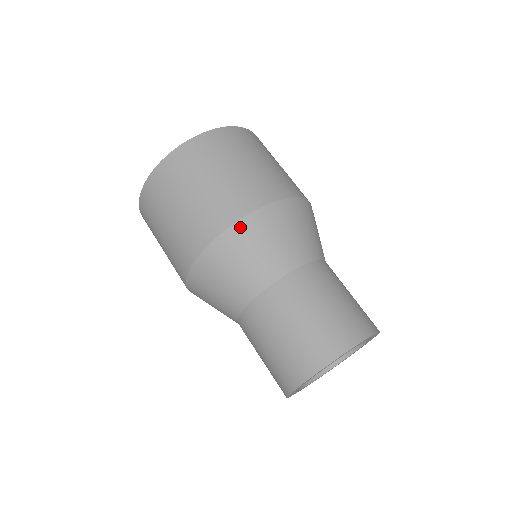
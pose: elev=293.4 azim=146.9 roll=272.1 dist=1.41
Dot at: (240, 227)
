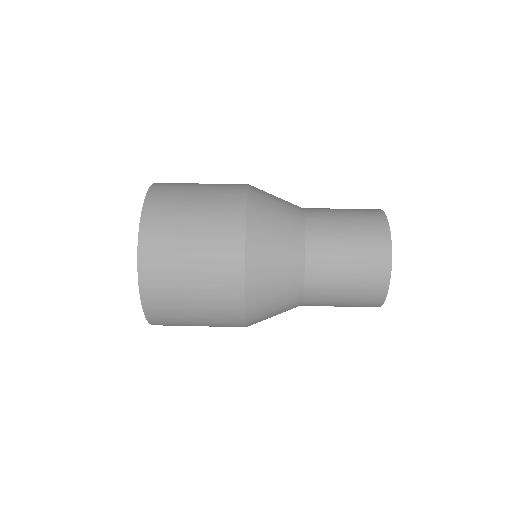
Dot at: (253, 188)
